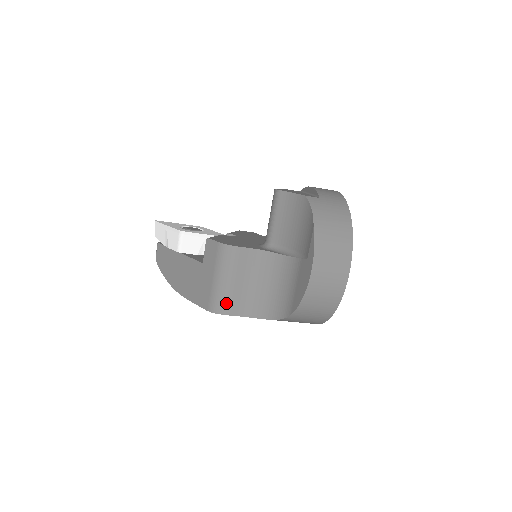
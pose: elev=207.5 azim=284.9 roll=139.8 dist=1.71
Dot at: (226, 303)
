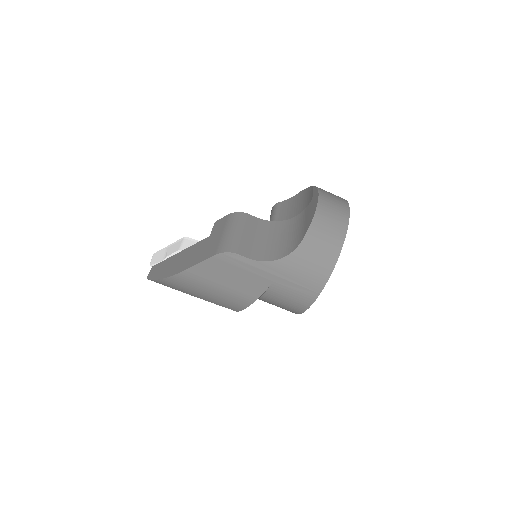
Dot at: (236, 245)
